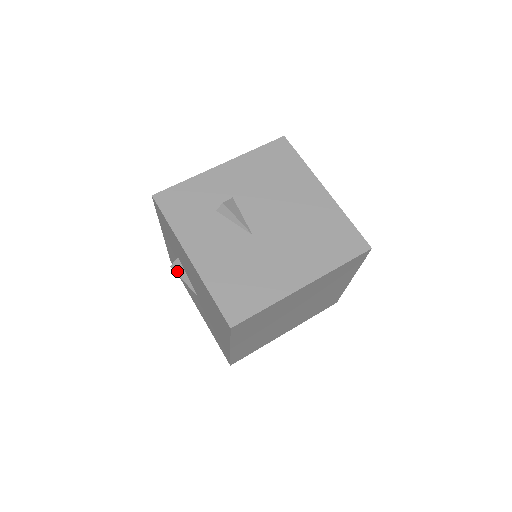
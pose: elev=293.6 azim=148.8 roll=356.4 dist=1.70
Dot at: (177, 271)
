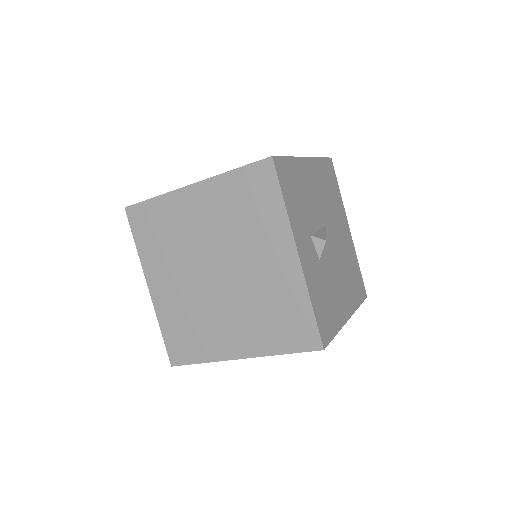
Dot at: occluded
